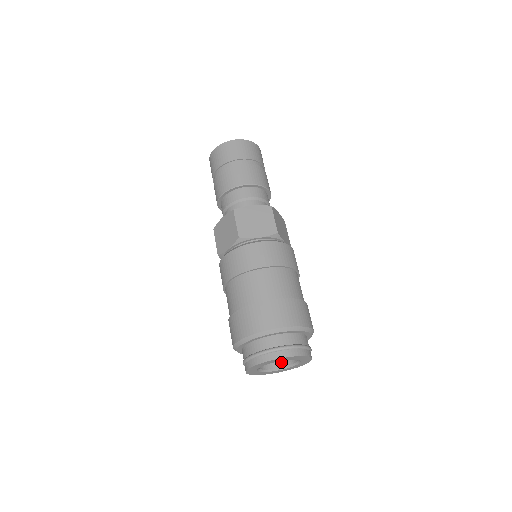
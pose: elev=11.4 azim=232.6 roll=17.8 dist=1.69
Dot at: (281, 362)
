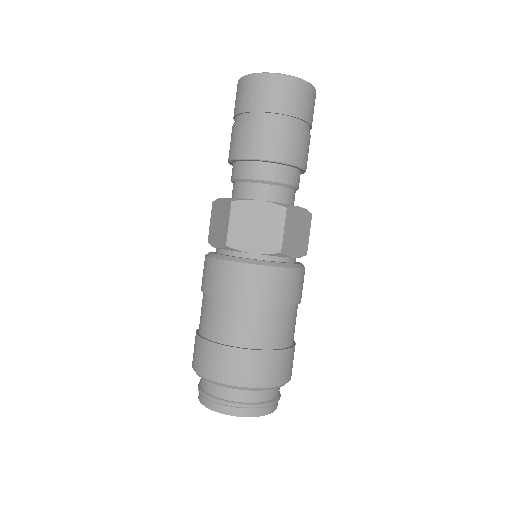
Dot at: occluded
